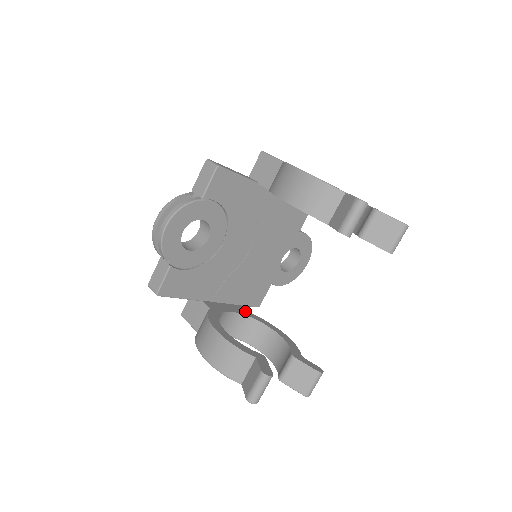
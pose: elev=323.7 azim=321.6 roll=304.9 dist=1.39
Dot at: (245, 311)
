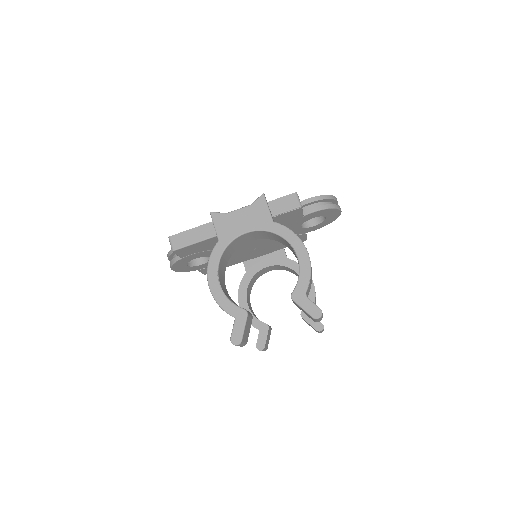
Dot at: (284, 258)
